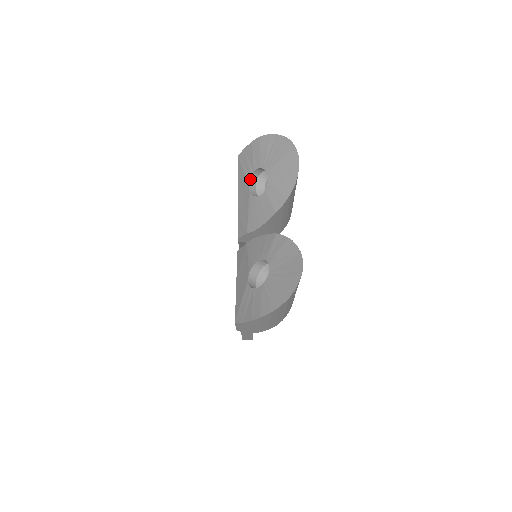
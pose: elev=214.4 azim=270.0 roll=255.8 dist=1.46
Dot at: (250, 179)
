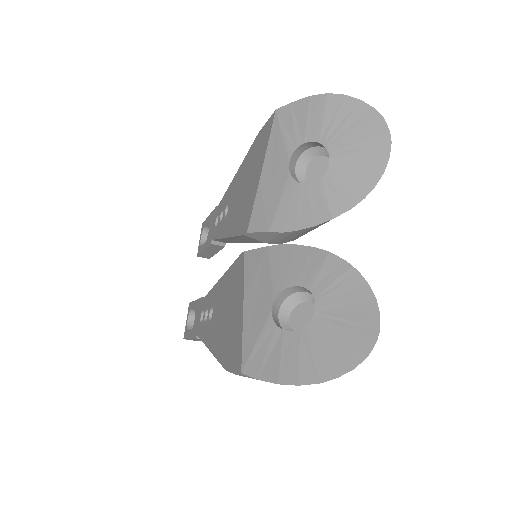
Dot at: (293, 153)
